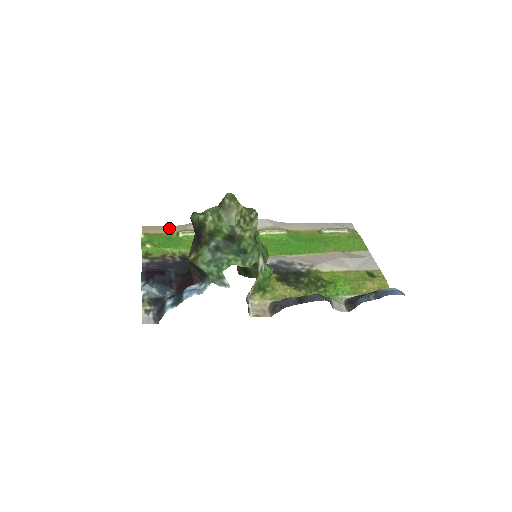
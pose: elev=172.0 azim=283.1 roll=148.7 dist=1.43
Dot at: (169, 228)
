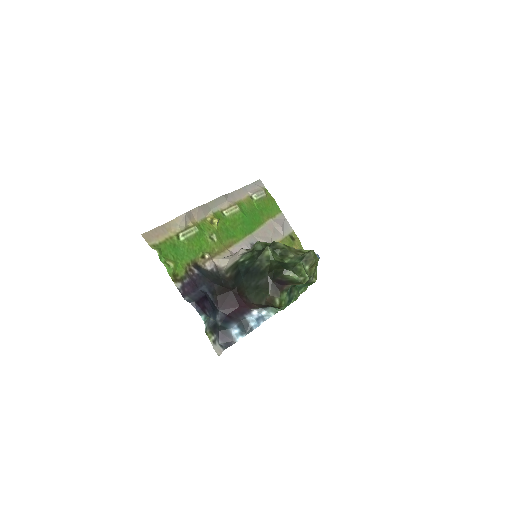
Dot at: (164, 229)
